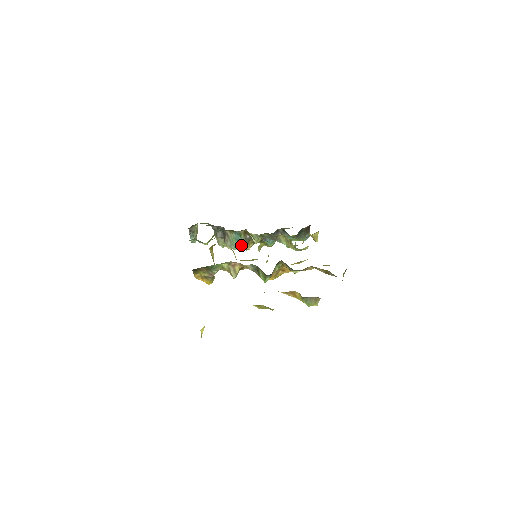
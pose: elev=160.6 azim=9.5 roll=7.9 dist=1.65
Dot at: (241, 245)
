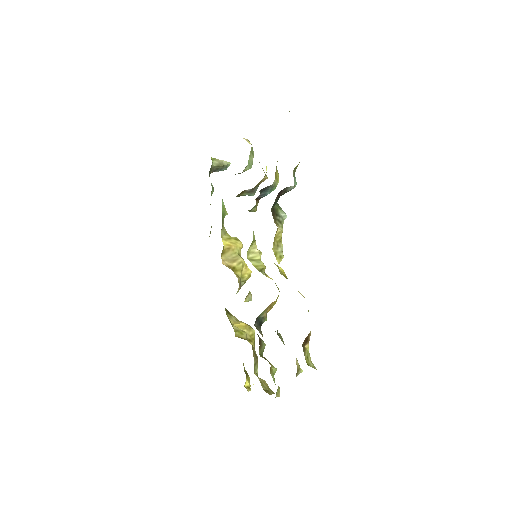
Dot at: (252, 195)
